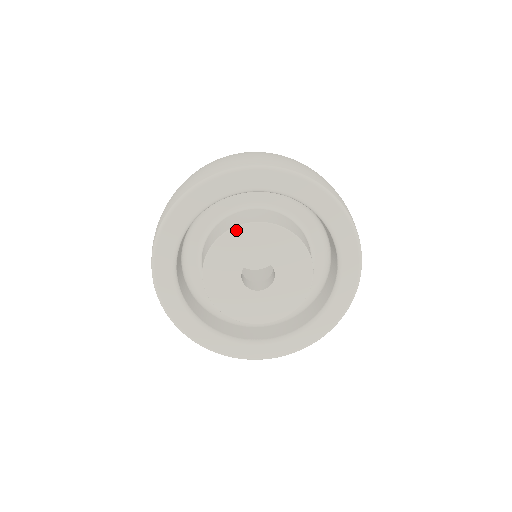
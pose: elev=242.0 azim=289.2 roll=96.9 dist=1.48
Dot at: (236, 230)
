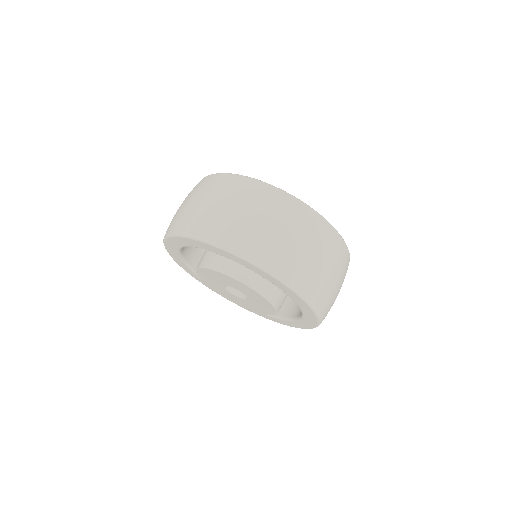
Dot at: (250, 288)
